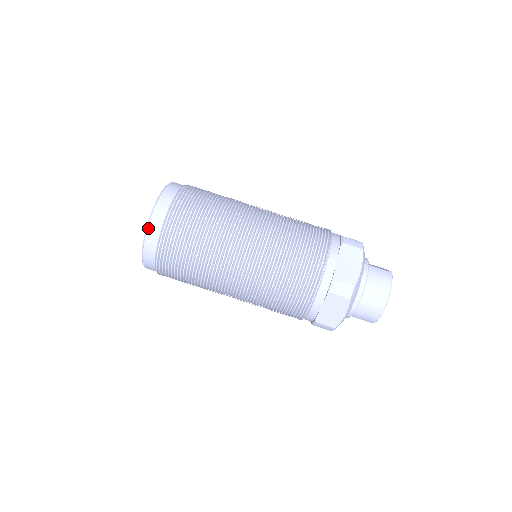
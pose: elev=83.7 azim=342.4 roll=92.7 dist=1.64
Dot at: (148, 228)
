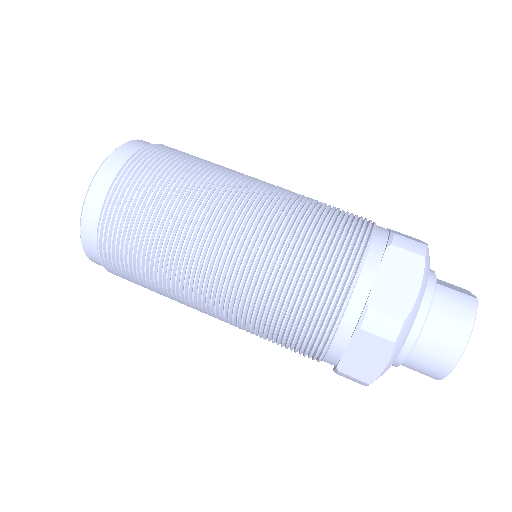
Dot at: (84, 206)
